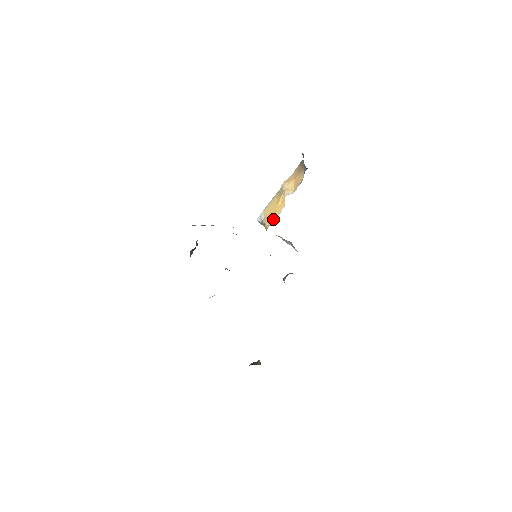
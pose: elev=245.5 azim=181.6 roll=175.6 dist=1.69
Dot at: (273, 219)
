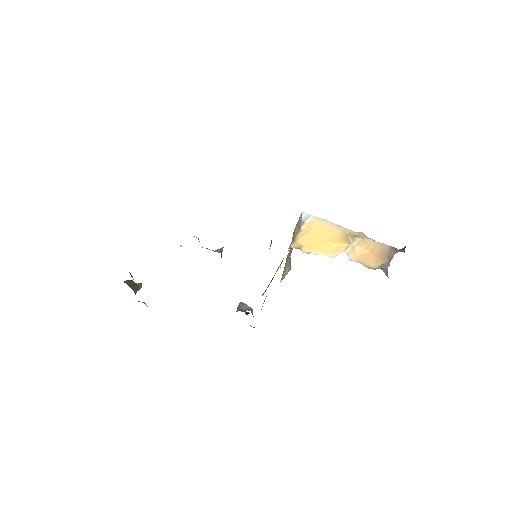
Dot at: (310, 248)
